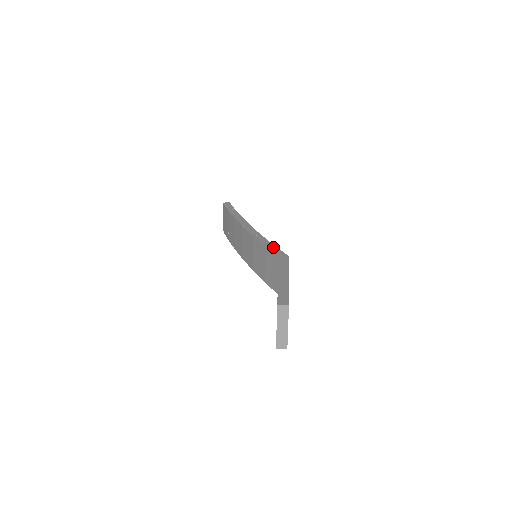
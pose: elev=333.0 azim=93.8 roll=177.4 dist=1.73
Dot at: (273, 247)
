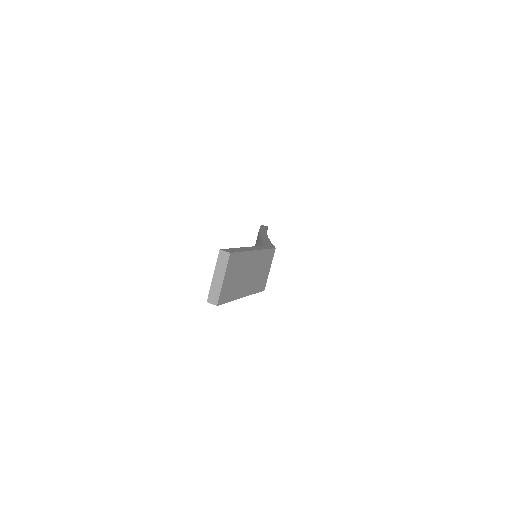
Dot at: (269, 242)
